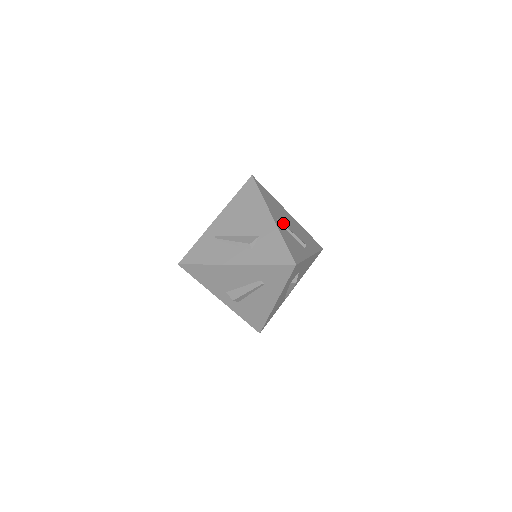
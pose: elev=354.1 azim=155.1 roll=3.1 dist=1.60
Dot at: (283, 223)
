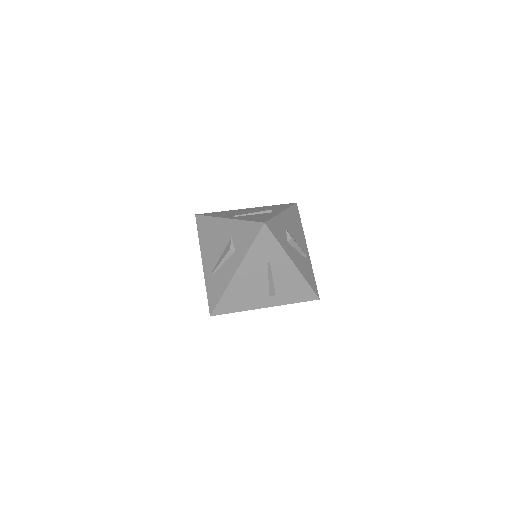
Dot at: occluded
